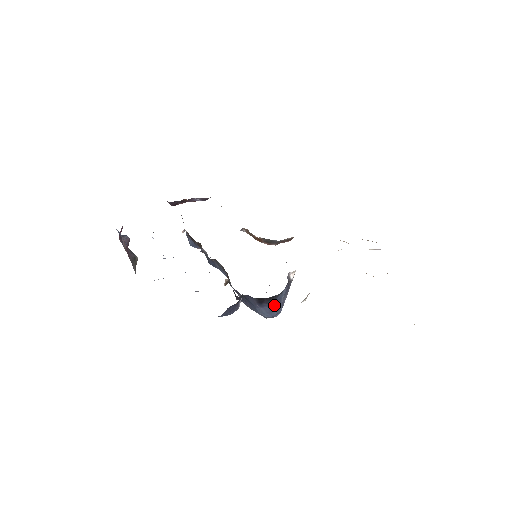
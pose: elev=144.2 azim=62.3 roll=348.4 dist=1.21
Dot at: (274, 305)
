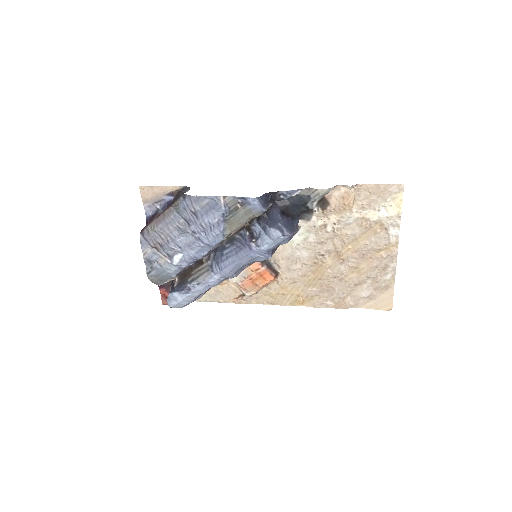
Dot at: (290, 223)
